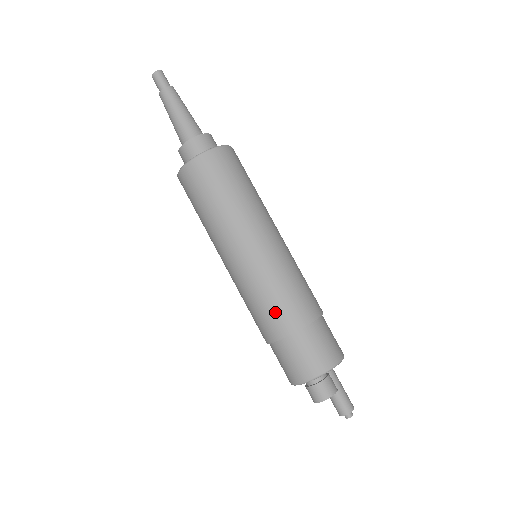
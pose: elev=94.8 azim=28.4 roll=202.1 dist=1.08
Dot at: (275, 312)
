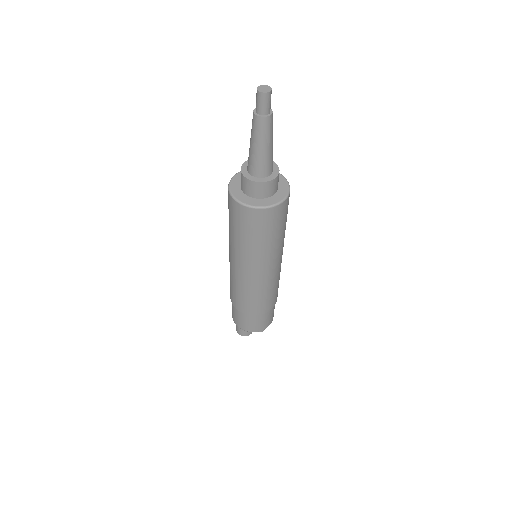
Dot at: (237, 298)
